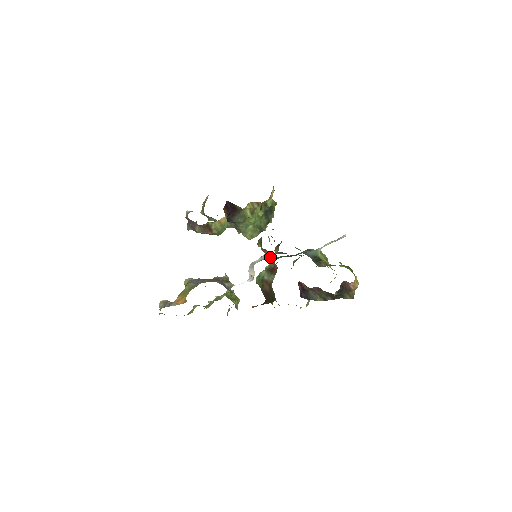
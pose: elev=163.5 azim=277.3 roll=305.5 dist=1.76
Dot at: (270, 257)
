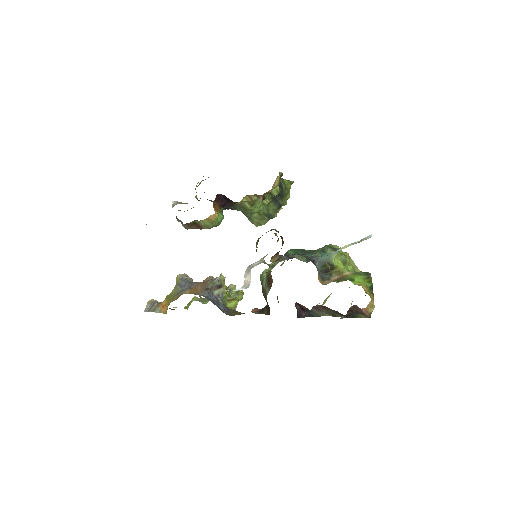
Dot at: occluded
